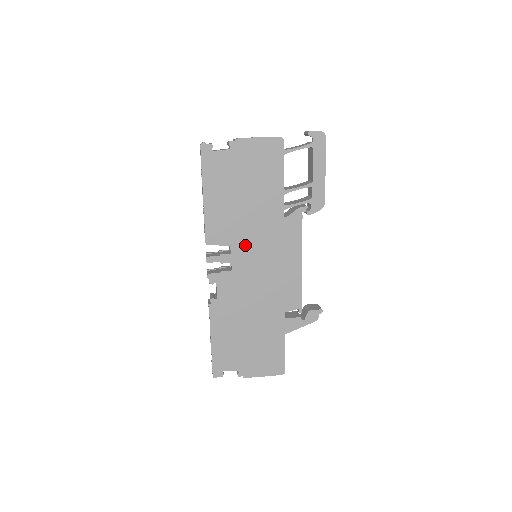
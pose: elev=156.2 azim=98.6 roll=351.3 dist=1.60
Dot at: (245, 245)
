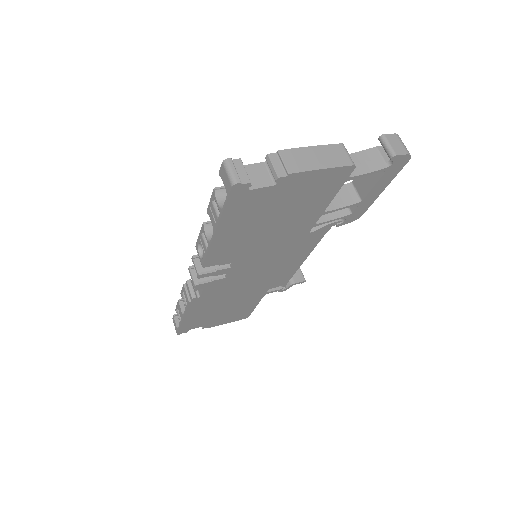
Dot at: (250, 259)
